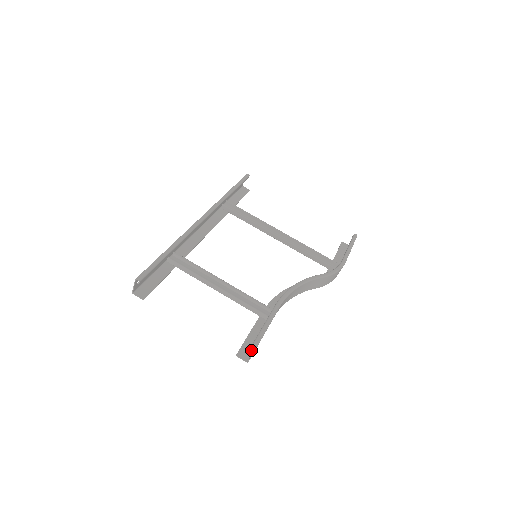
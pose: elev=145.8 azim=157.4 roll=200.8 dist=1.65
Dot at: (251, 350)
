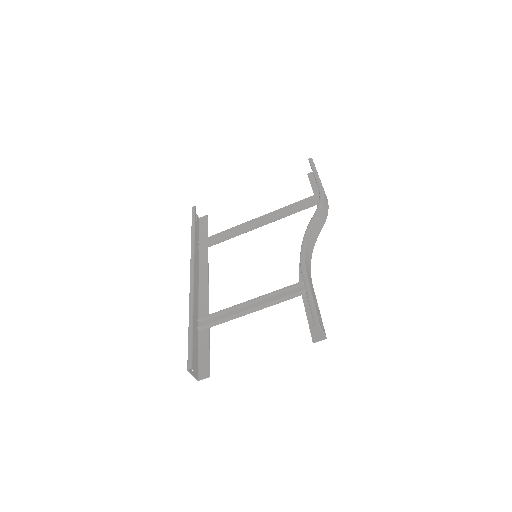
Dot at: occluded
